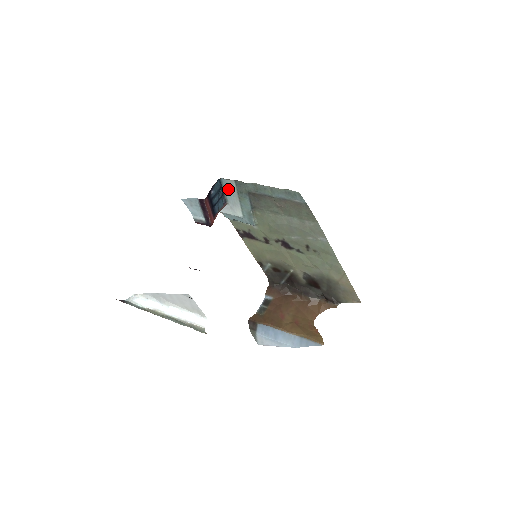
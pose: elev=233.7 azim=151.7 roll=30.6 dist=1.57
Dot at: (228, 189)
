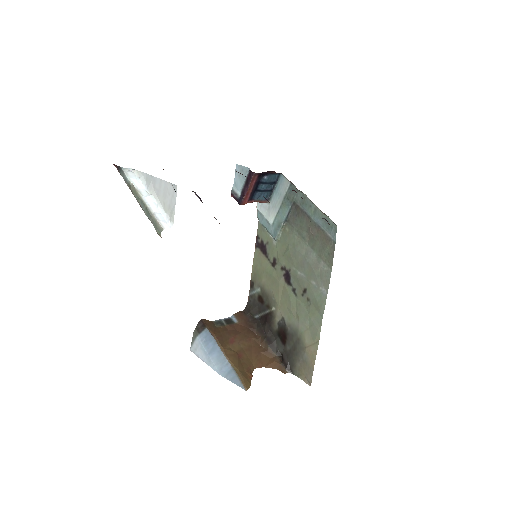
Dot at: (280, 188)
